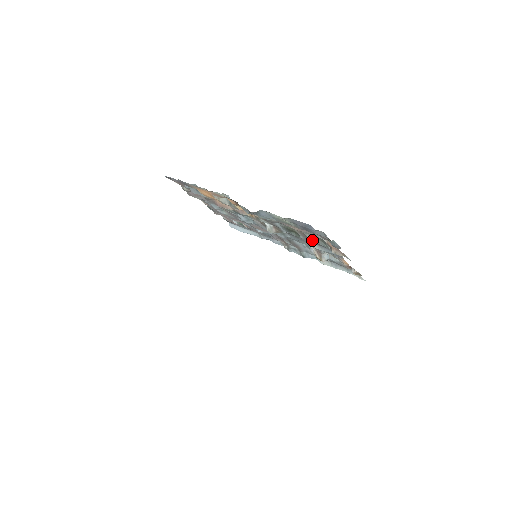
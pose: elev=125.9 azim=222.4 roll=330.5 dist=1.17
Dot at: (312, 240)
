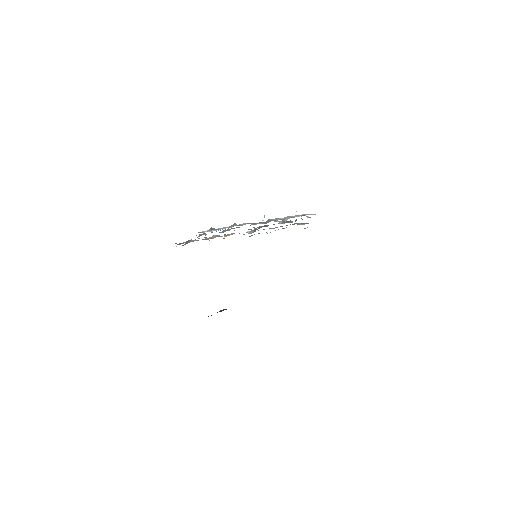
Dot at: occluded
